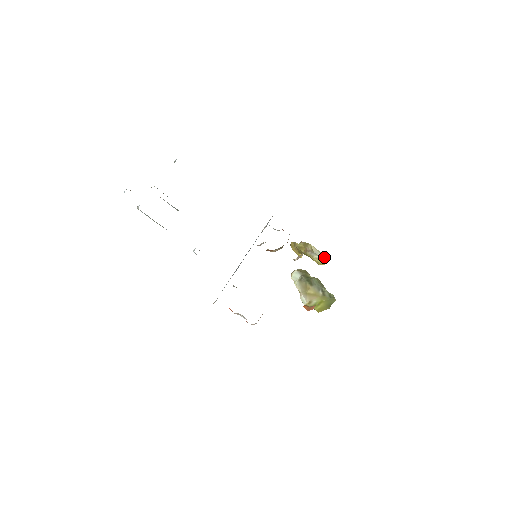
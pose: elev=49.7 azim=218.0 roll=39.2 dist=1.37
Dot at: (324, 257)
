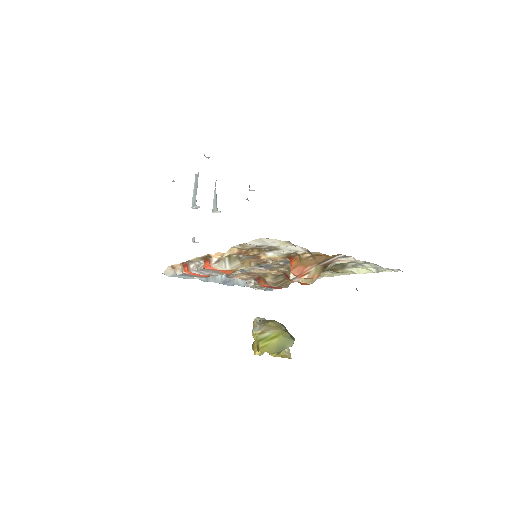
Dot at: (289, 352)
